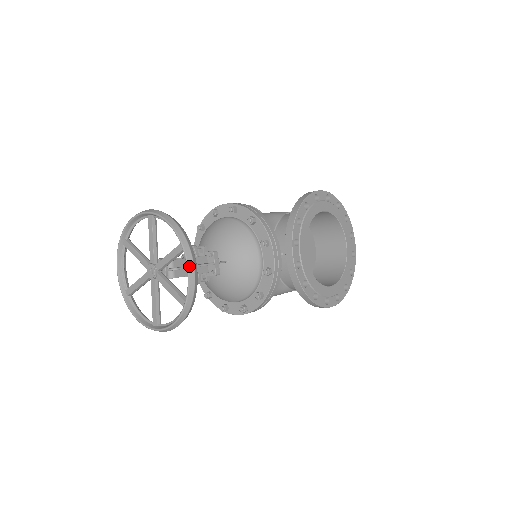
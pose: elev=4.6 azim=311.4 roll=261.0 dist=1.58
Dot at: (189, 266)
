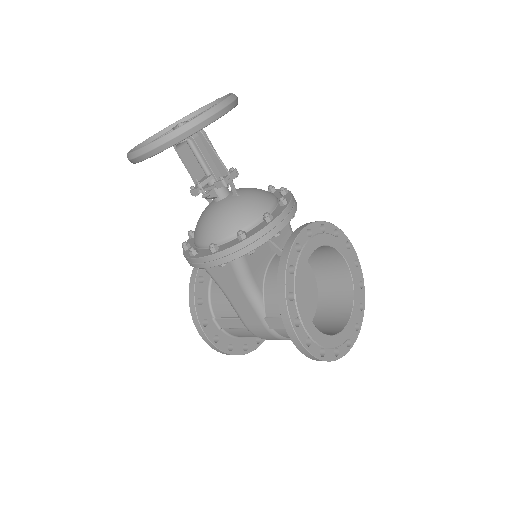
Dot at: (223, 102)
